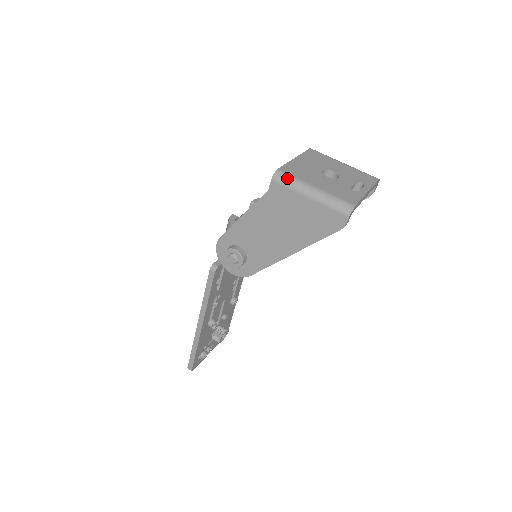
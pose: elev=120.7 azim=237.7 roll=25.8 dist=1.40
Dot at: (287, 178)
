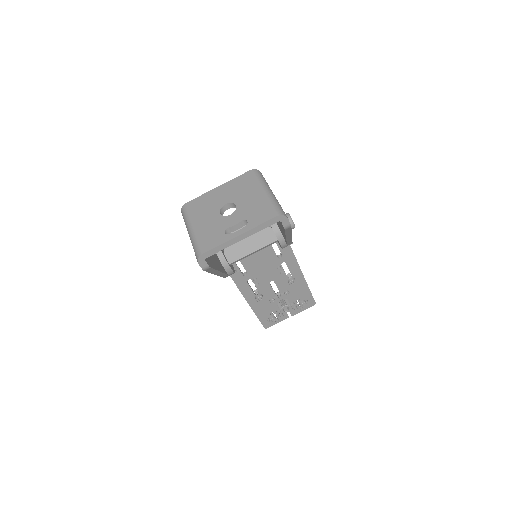
Dot at: (184, 214)
